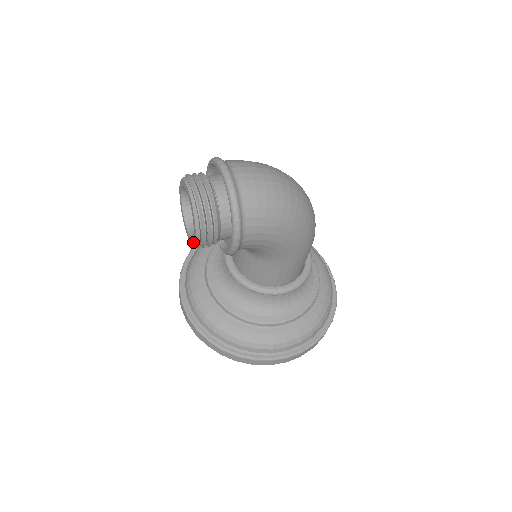
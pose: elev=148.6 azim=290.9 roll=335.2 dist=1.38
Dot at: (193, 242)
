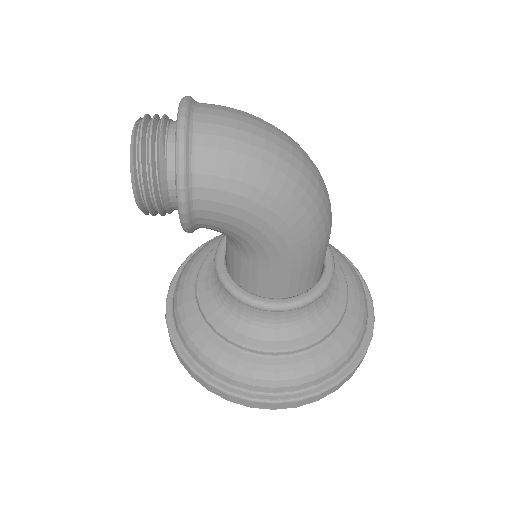
Dot at: occluded
